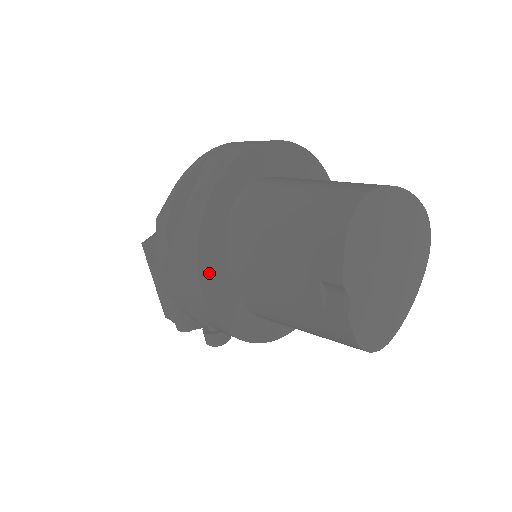
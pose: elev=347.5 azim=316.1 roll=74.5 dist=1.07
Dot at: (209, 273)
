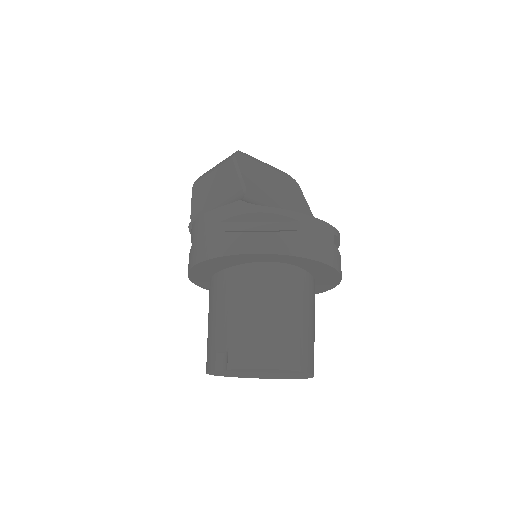
Dot at: (214, 262)
